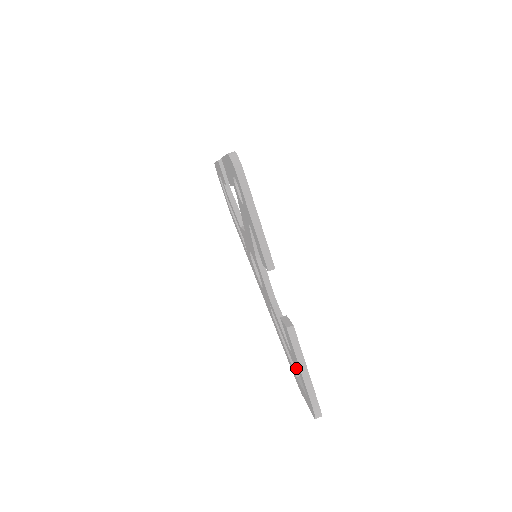
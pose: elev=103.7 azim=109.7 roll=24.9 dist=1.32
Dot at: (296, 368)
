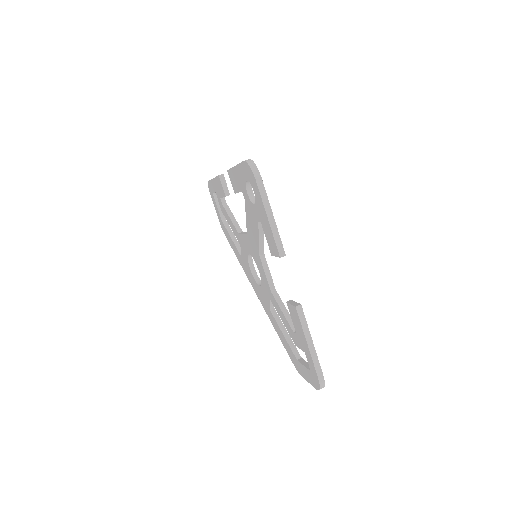
Dot at: (300, 347)
